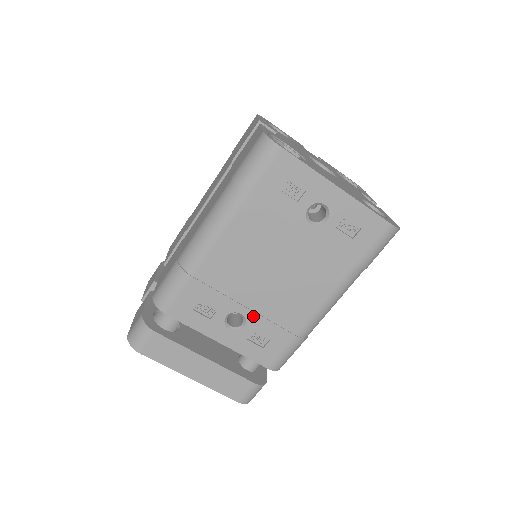
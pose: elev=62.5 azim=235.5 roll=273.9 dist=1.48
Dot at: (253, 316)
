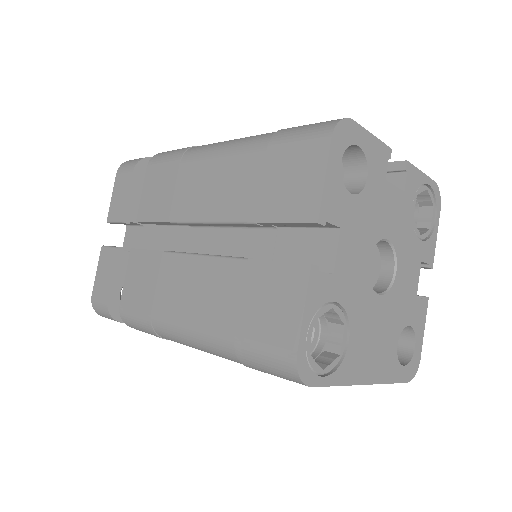
Dot at: occluded
